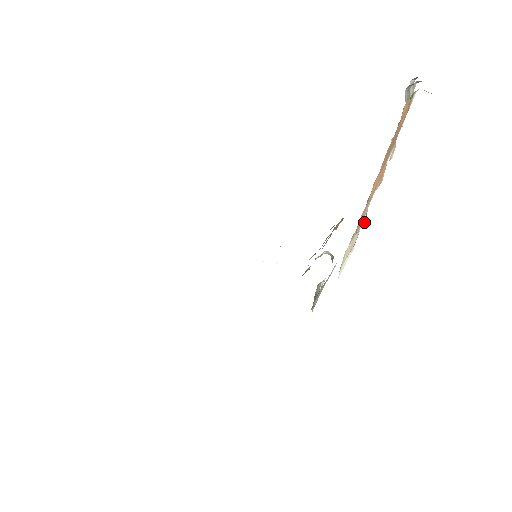
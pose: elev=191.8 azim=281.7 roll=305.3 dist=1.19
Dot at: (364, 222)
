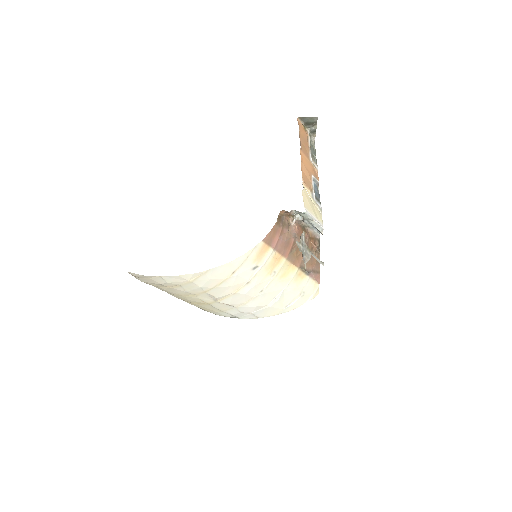
Dot at: (320, 206)
